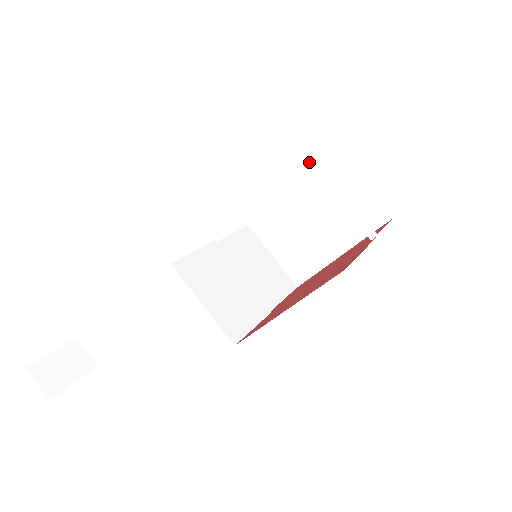
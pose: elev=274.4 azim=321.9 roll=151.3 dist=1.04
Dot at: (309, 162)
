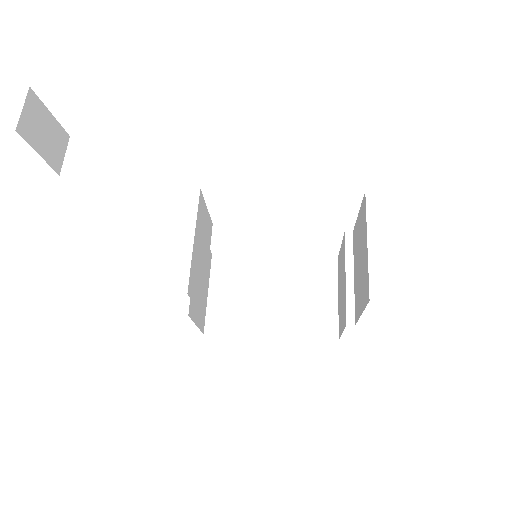
Dot at: (346, 239)
